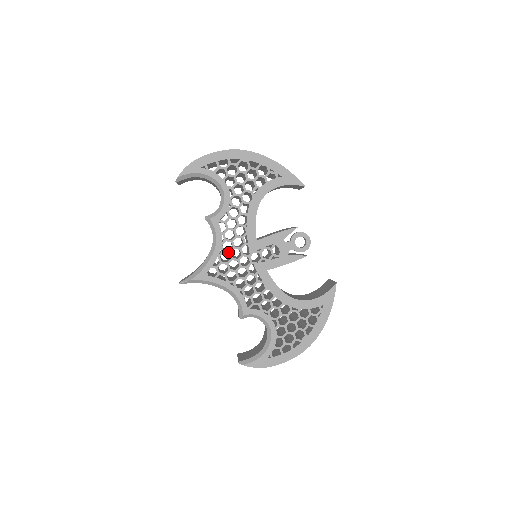
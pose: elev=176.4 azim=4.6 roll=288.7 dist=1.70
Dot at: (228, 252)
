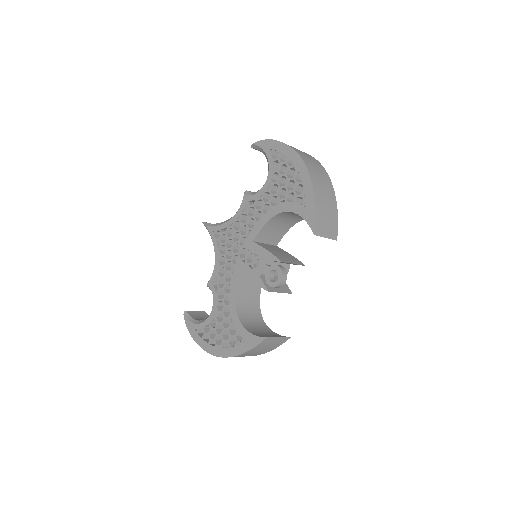
Dot at: (234, 230)
